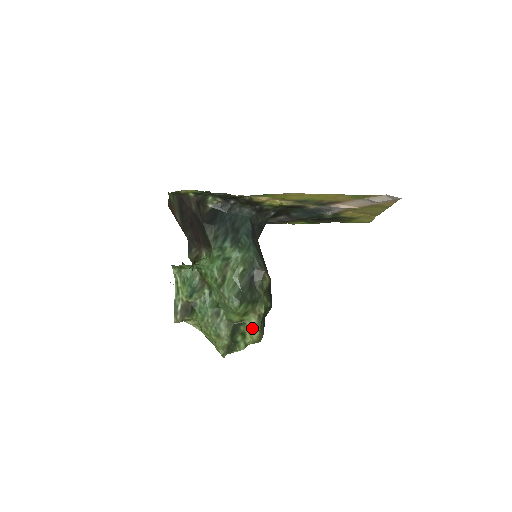
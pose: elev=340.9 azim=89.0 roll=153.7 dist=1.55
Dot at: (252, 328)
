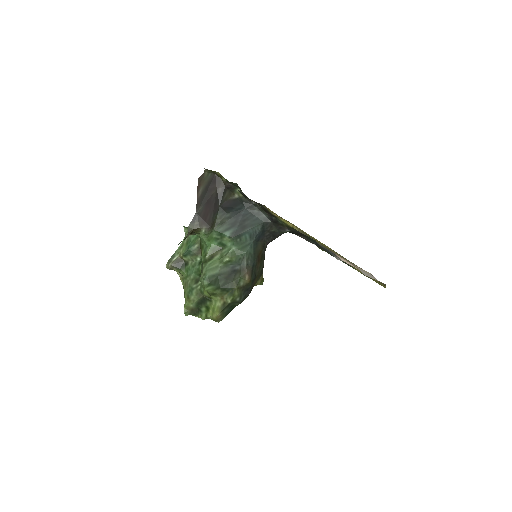
Dot at: (215, 308)
